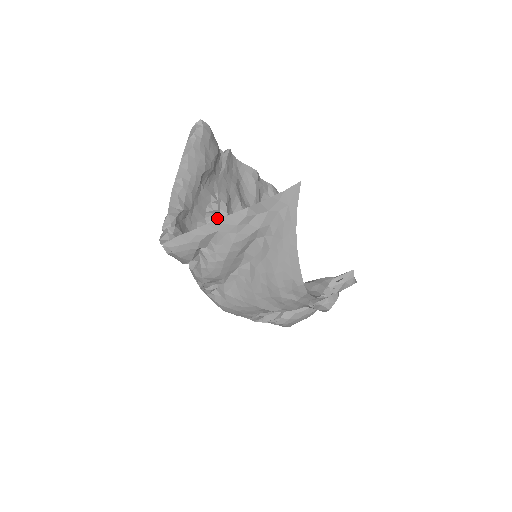
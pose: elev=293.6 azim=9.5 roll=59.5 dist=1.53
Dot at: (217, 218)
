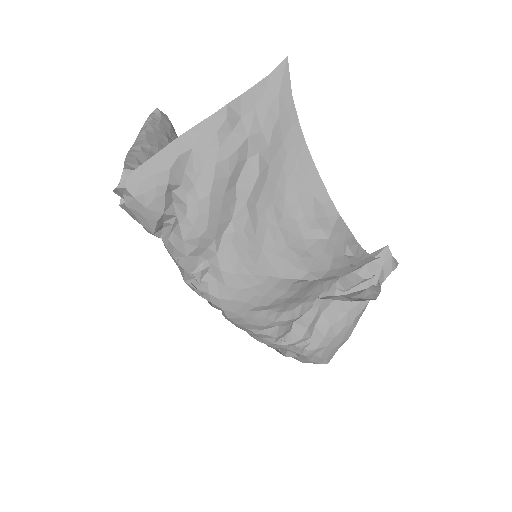
Dot at: occluded
